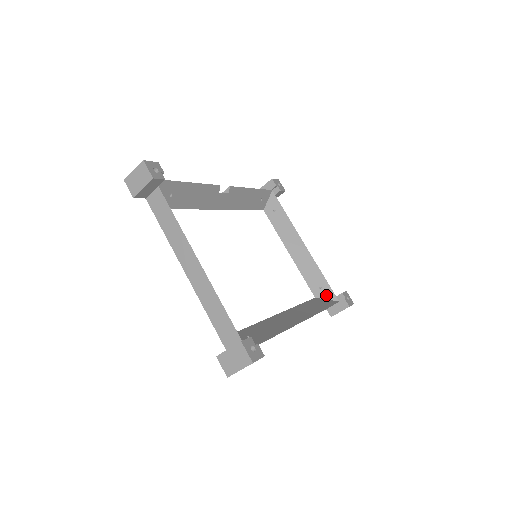
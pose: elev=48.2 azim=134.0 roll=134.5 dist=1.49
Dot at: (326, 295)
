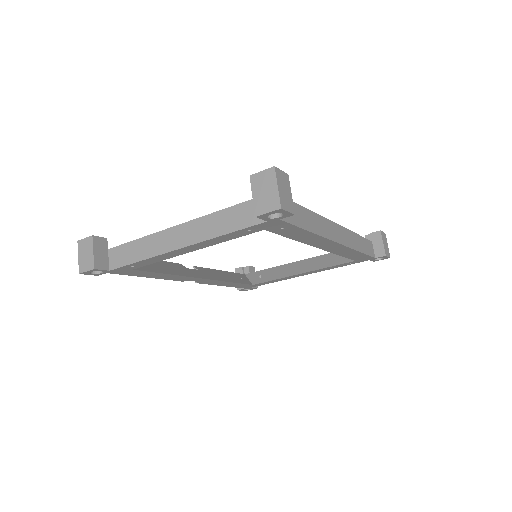
Dot at: occluded
